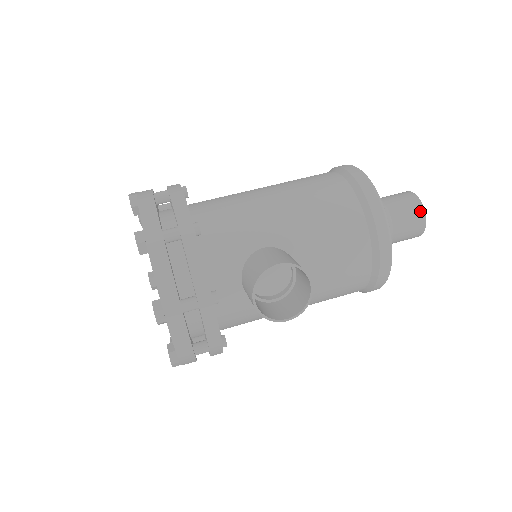
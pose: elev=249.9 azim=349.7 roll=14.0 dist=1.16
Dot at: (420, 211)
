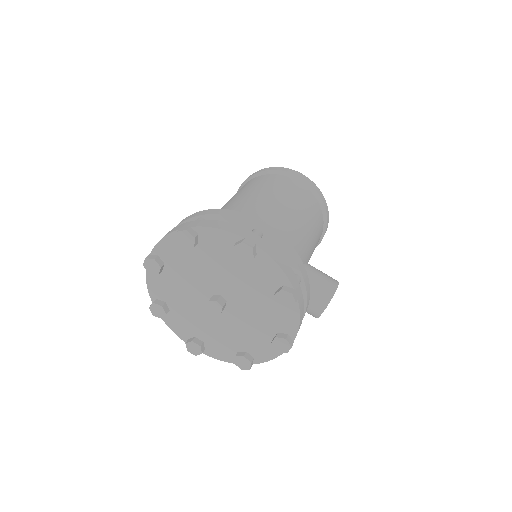
Dot at: occluded
